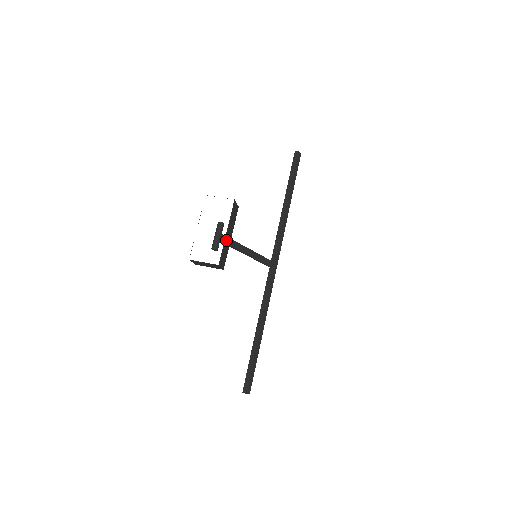
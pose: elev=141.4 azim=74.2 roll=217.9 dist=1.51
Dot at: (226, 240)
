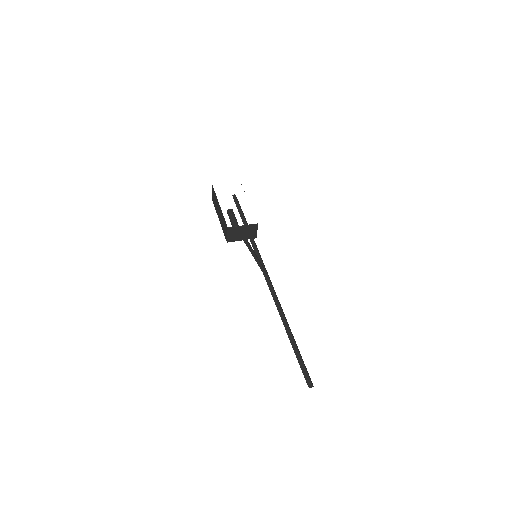
Dot at: occluded
